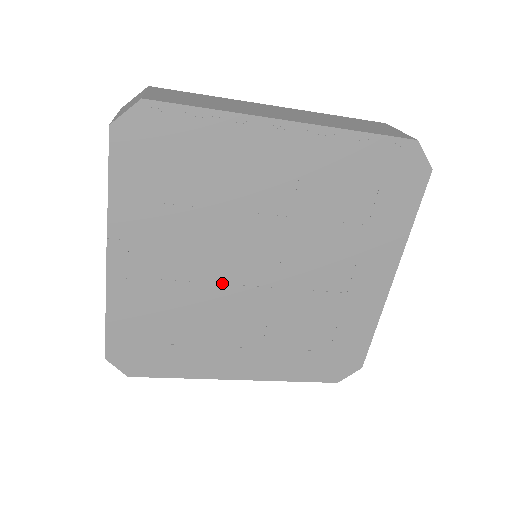
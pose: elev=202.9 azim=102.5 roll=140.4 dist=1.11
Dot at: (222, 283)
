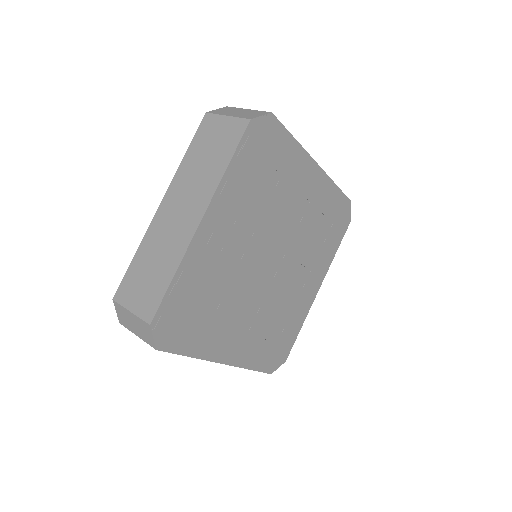
Dot at: (251, 267)
